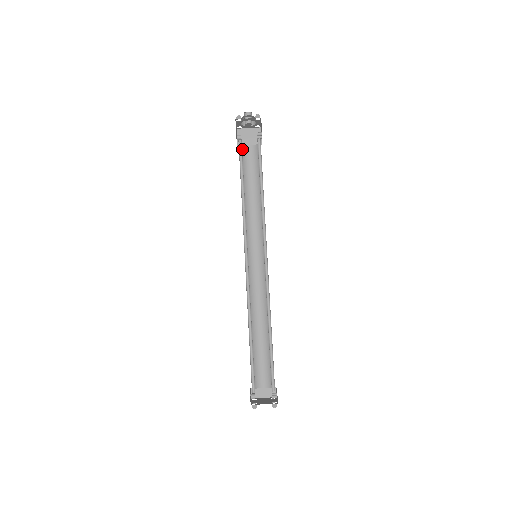
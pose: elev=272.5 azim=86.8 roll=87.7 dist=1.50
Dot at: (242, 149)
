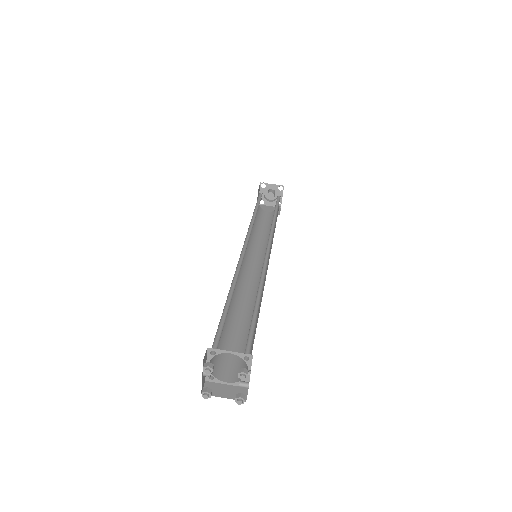
Dot at: (260, 209)
